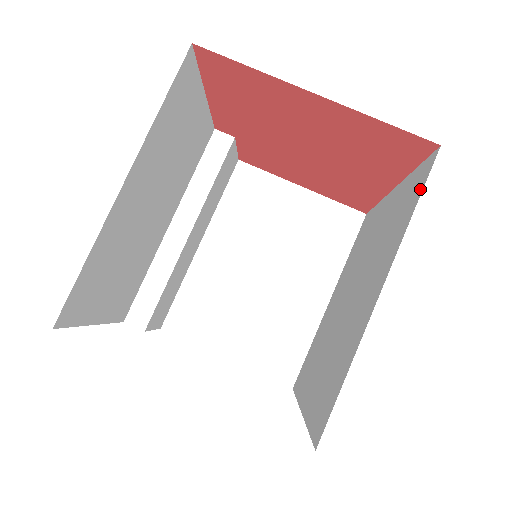
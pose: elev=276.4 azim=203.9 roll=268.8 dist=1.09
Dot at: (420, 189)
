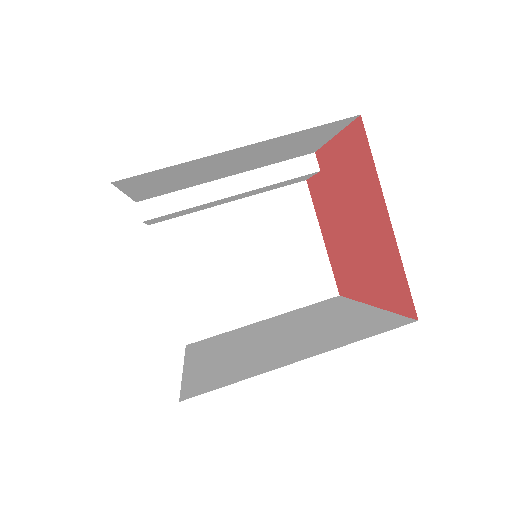
Dot at: (383, 330)
